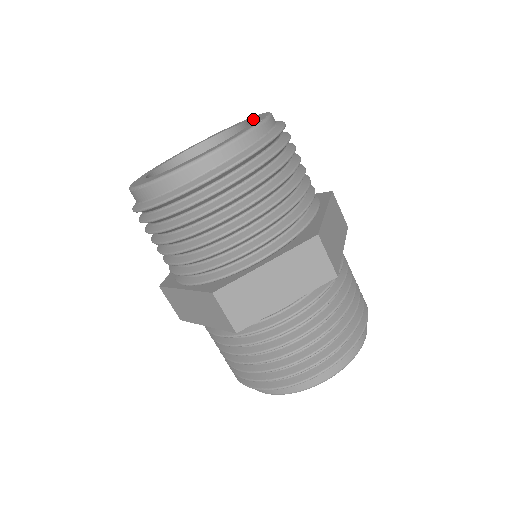
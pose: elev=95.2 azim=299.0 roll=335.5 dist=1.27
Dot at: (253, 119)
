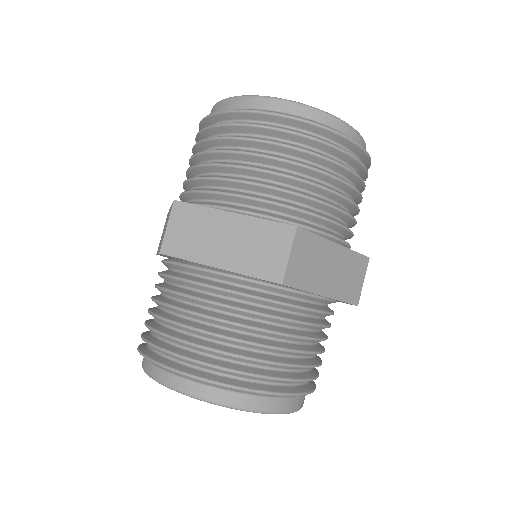
Dot at: occluded
